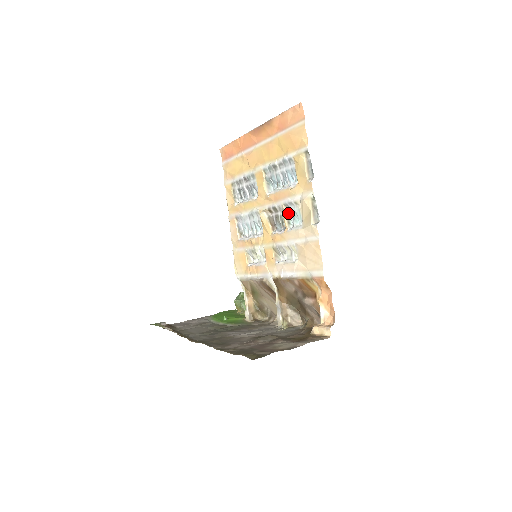
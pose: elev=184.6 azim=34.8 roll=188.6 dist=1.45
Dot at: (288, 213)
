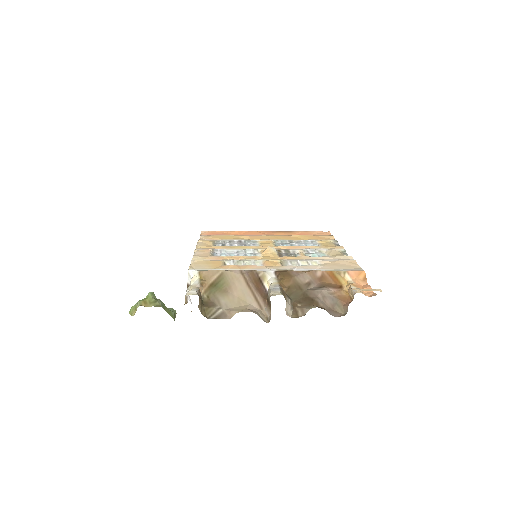
Dot at: (307, 253)
